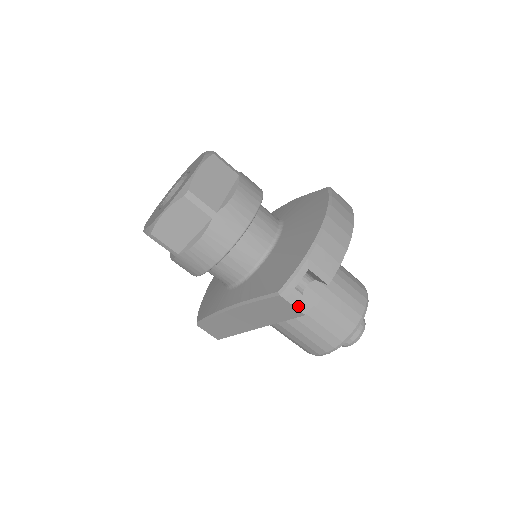
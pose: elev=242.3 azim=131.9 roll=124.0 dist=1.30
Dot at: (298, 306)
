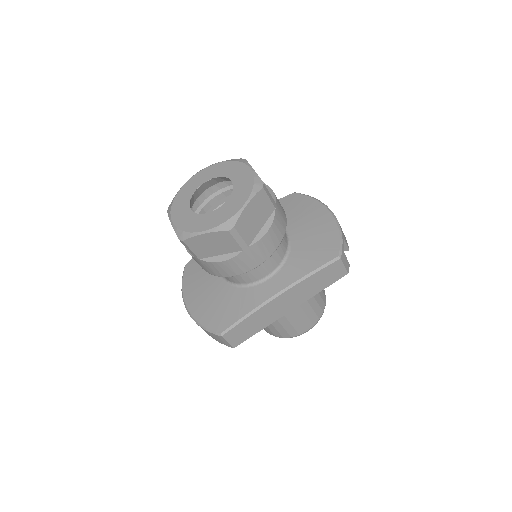
Dot at: (346, 266)
